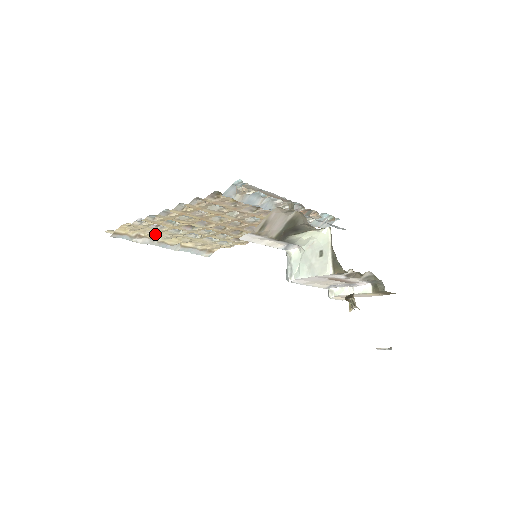
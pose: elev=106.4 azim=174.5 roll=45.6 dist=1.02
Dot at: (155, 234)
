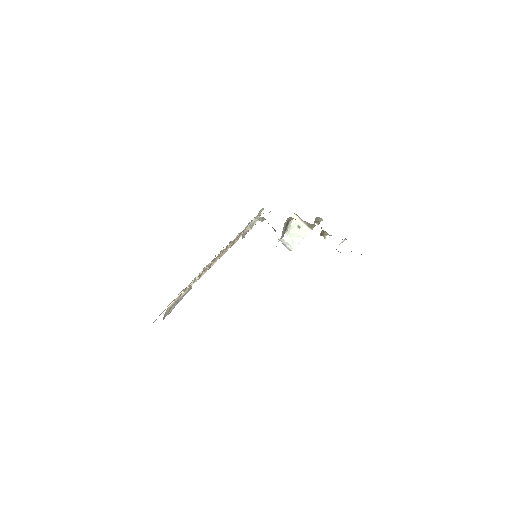
Dot at: occluded
